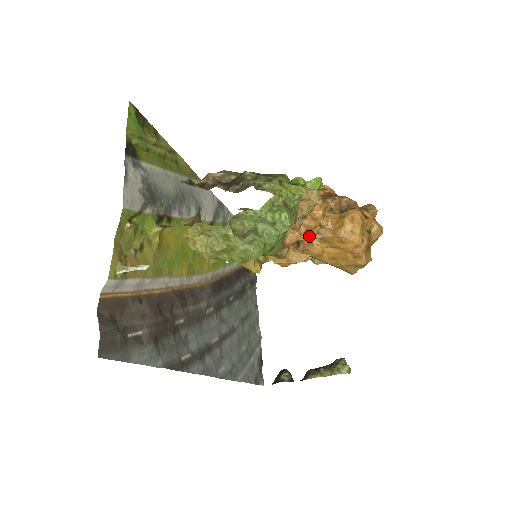
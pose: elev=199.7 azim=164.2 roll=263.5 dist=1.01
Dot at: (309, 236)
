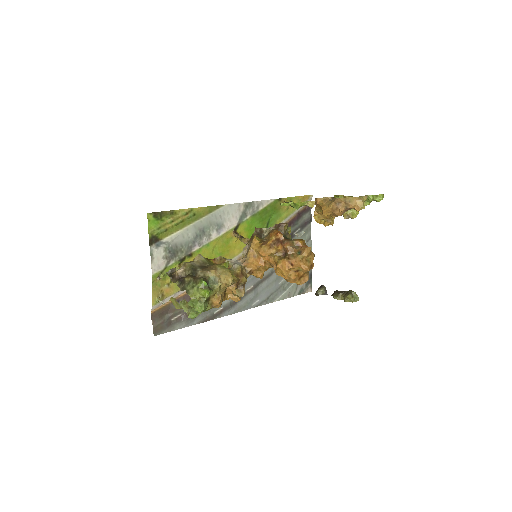
Dot at: (263, 268)
